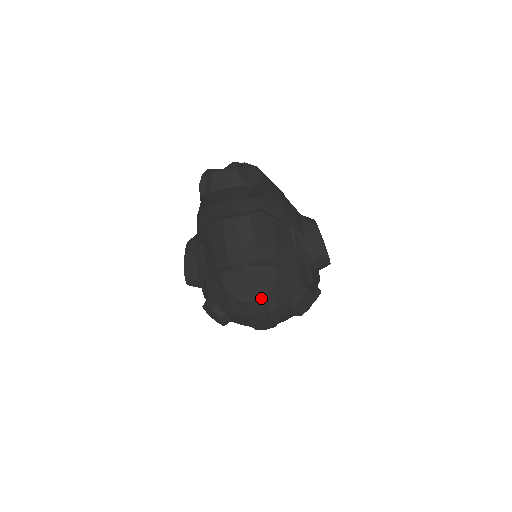
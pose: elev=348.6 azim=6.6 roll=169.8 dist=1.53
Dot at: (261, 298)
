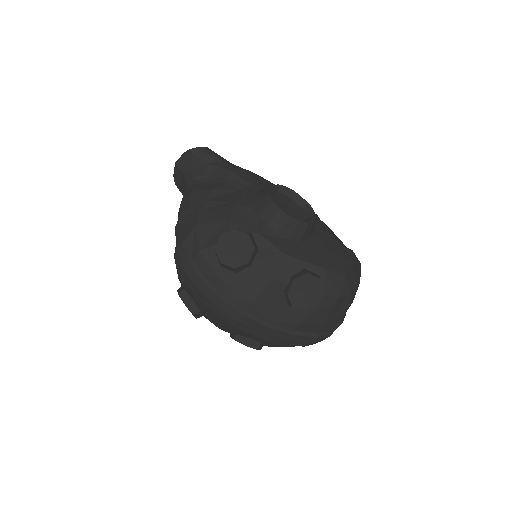
Dot at: (183, 242)
